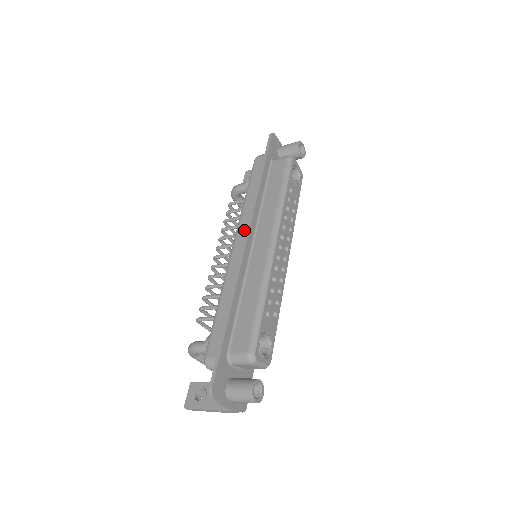
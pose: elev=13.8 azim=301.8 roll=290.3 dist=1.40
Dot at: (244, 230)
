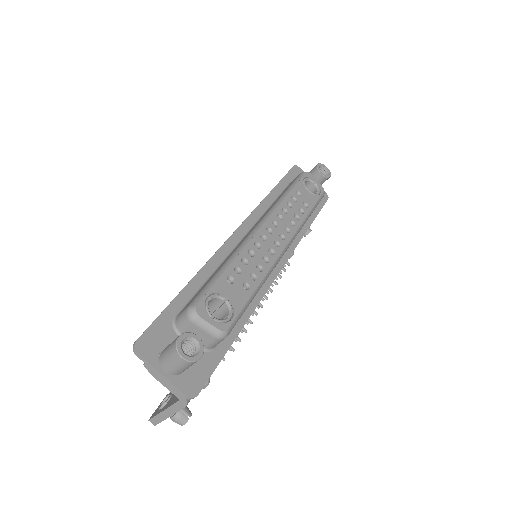
Dot at: occluded
